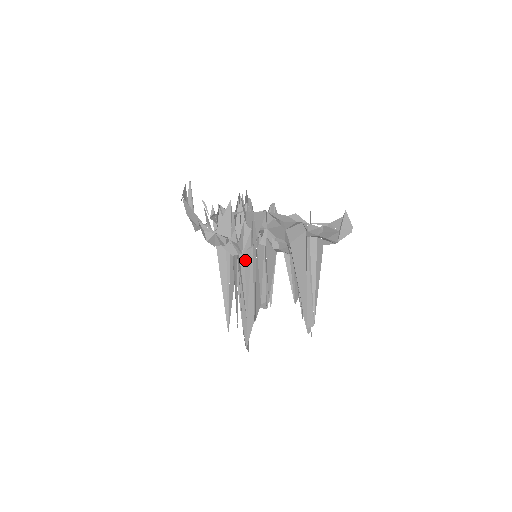
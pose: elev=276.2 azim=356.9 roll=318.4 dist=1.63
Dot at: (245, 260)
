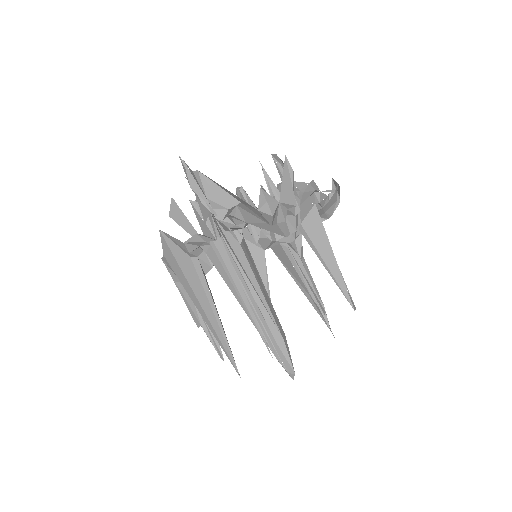
Dot at: (251, 262)
